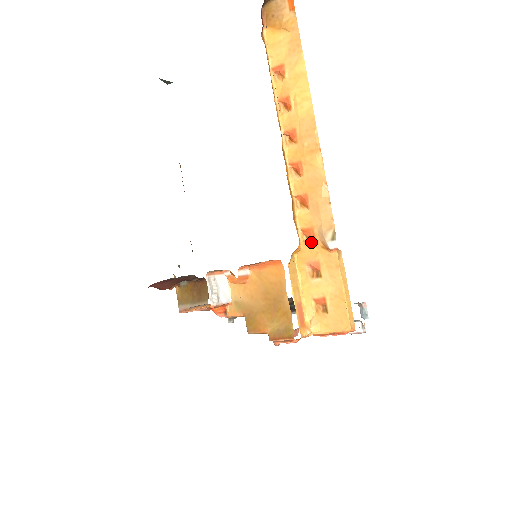
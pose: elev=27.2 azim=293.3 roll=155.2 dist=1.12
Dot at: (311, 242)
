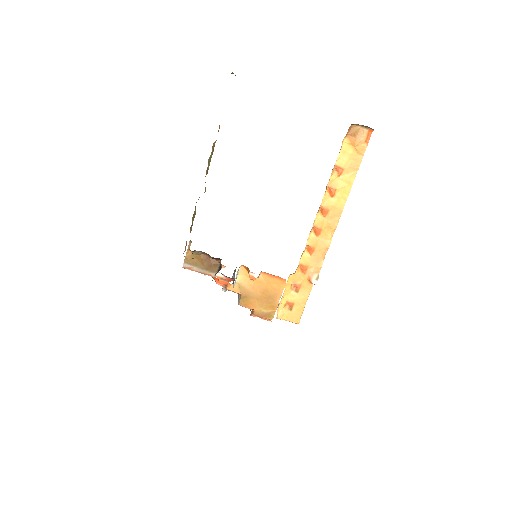
Dot at: (302, 273)
